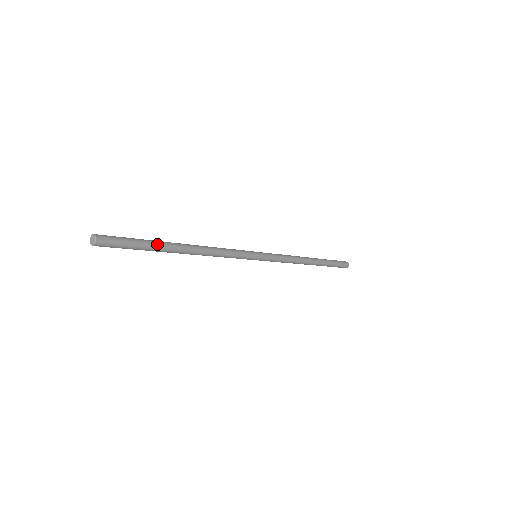
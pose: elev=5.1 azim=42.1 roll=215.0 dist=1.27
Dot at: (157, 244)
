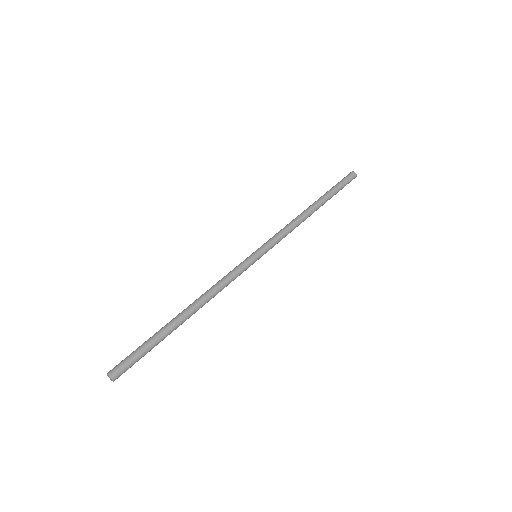
Dot at: (161, 333)
